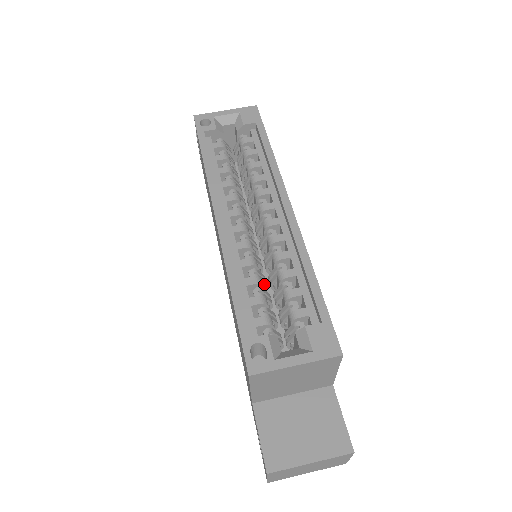
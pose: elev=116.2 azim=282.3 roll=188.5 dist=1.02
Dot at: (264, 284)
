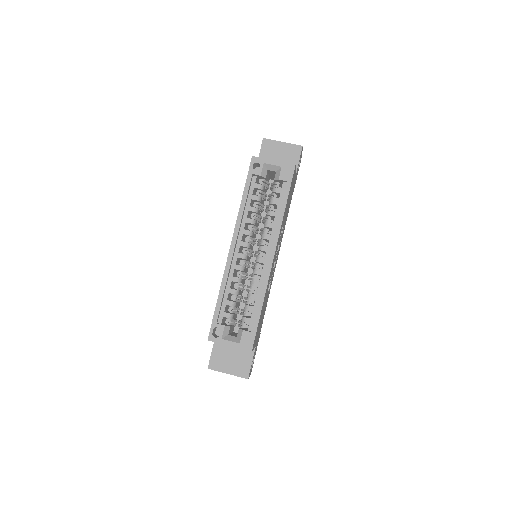
Dot at: occluded
